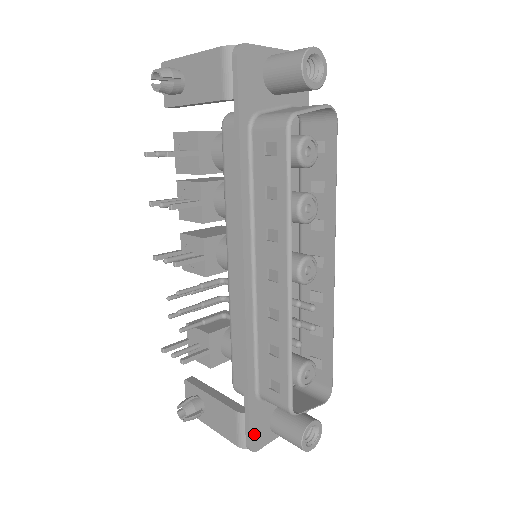
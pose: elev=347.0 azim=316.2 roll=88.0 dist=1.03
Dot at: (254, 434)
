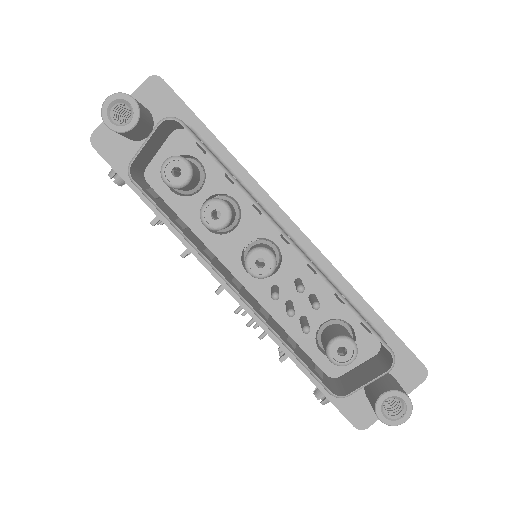
Dot at: (351, 414)
